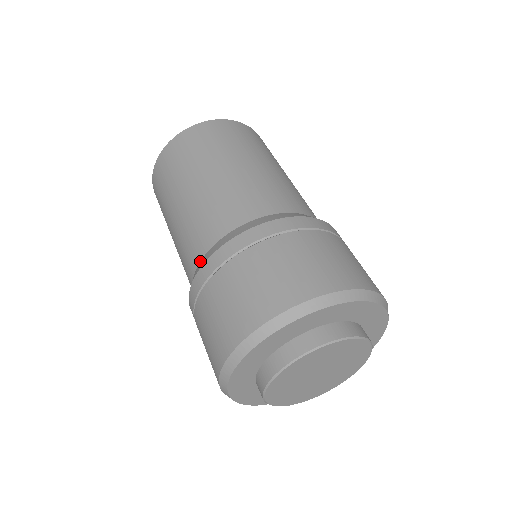
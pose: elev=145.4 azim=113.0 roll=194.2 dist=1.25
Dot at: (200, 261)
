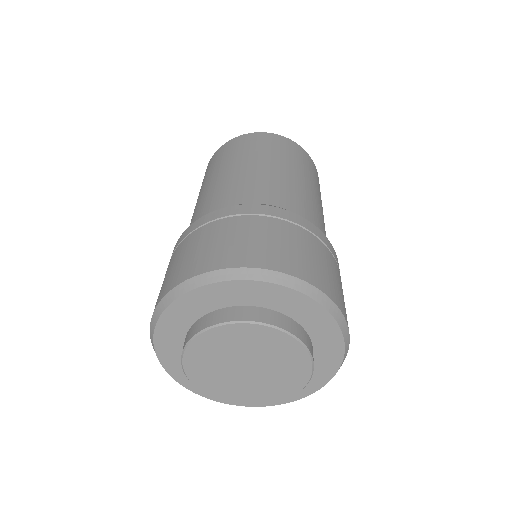
Dot at: occluded
